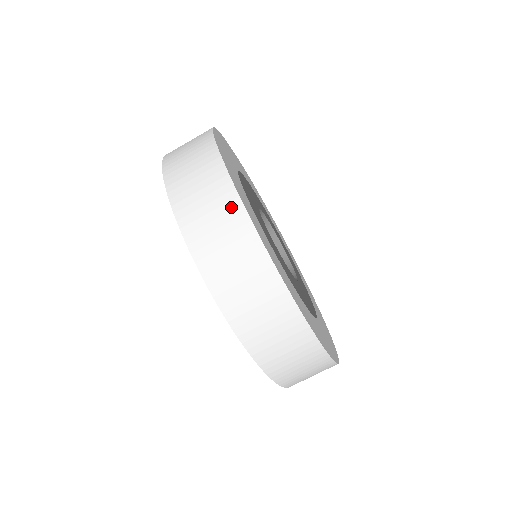
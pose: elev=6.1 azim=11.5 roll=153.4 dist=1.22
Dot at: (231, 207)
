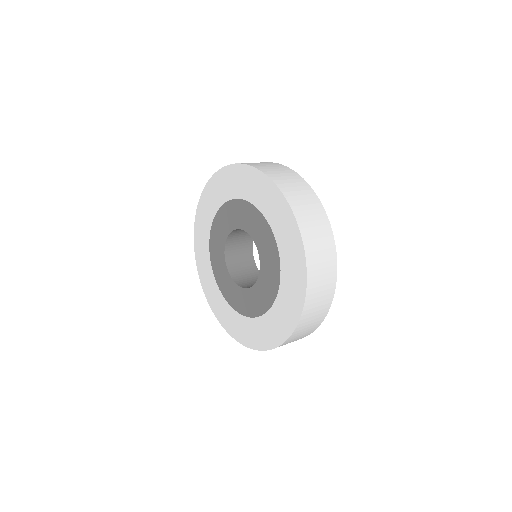
Dot at: (273, 163)
